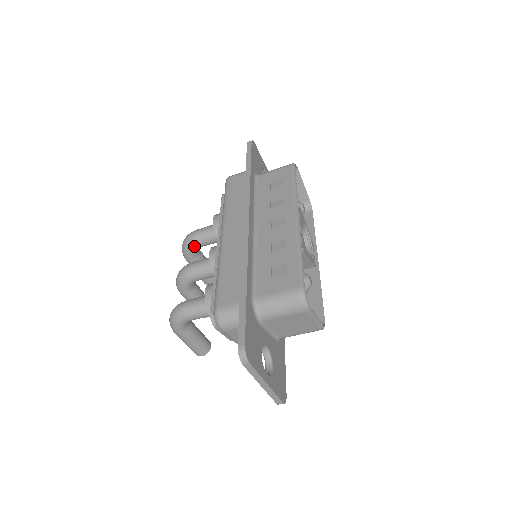
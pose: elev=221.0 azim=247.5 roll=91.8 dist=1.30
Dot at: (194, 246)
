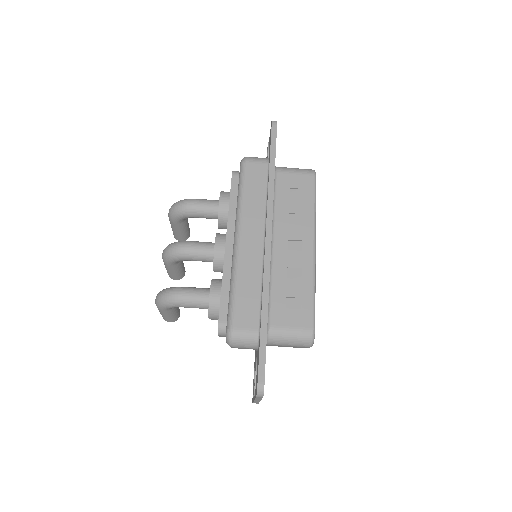
Dot at: (188, 216)
